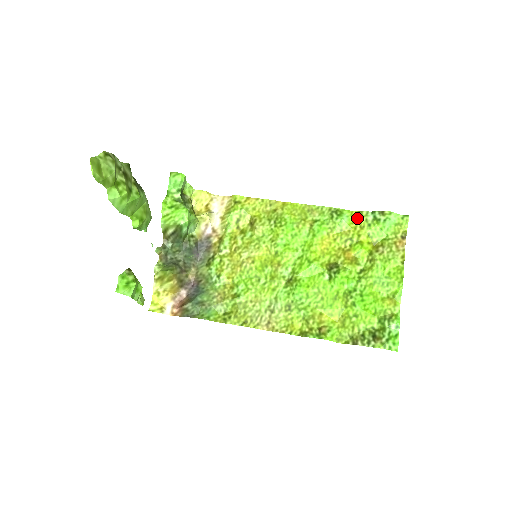
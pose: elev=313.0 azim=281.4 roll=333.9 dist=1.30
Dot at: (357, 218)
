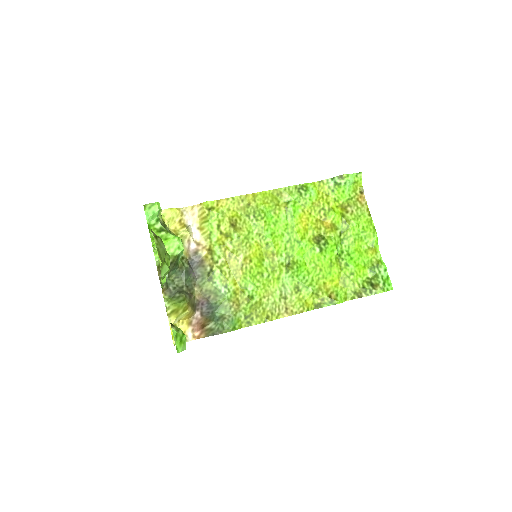
Dot at: (320, 188)
